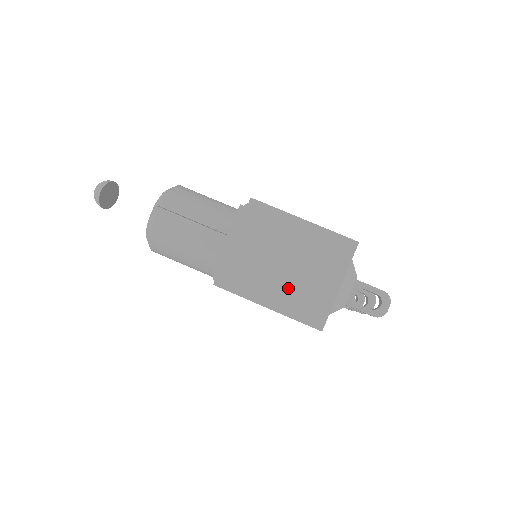
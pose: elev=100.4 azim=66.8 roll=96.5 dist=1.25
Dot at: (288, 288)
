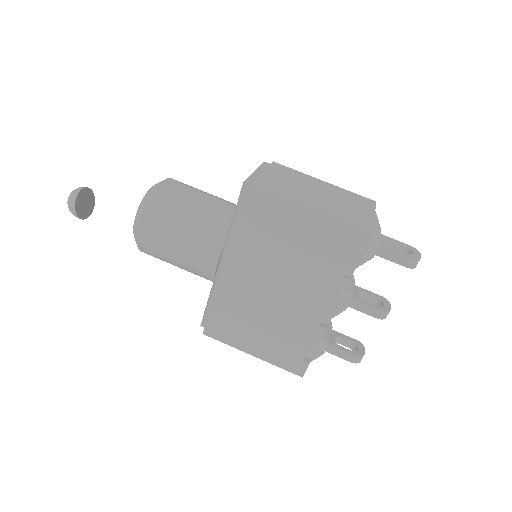
Dot at: (325, 208)
